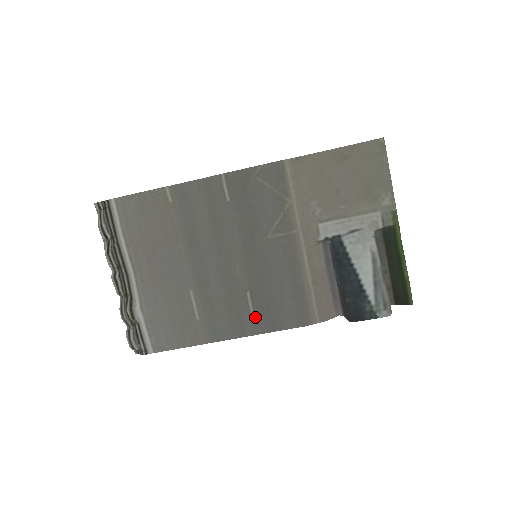
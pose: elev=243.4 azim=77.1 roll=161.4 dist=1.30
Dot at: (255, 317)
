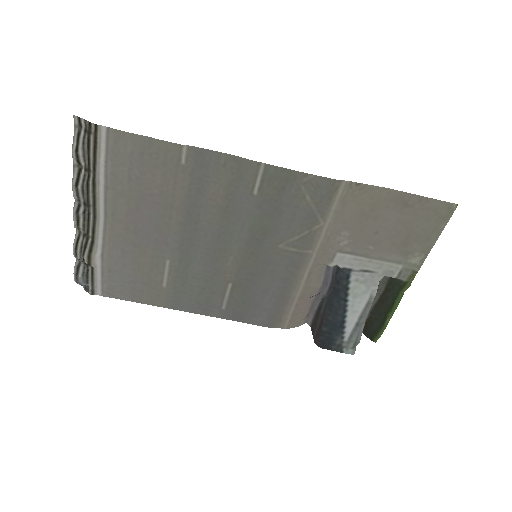
Dot at: (226, 305)
